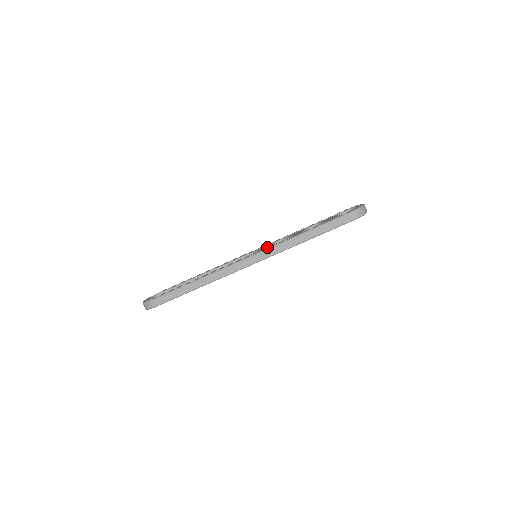
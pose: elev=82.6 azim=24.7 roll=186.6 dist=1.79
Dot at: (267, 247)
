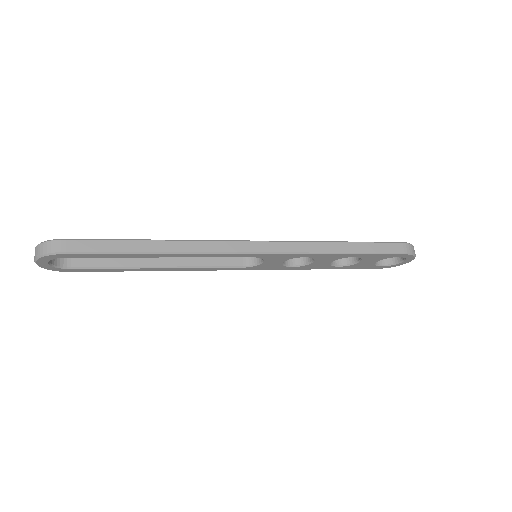
Dot at: occluded
